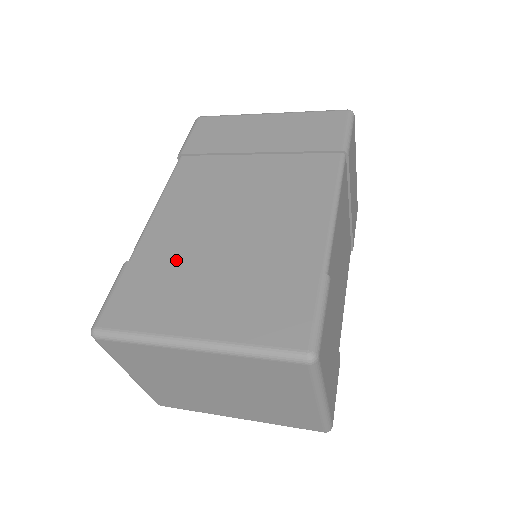
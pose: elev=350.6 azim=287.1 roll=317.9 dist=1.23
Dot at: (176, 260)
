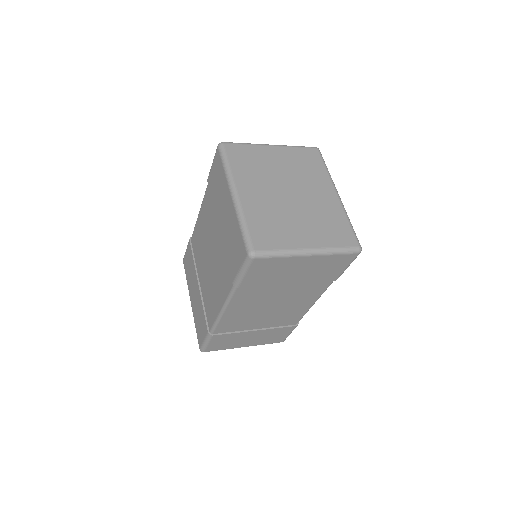
Dot at: (196, 259)
